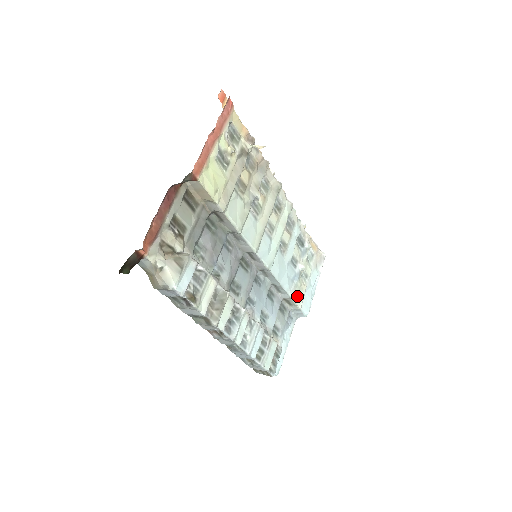
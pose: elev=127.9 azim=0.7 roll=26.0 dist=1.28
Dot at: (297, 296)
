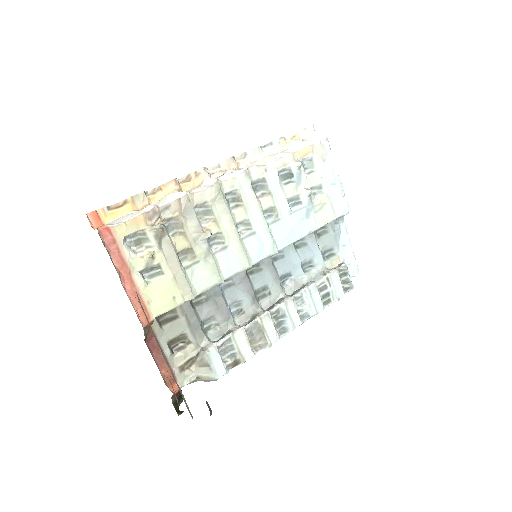
Dot at: (324, 217)
